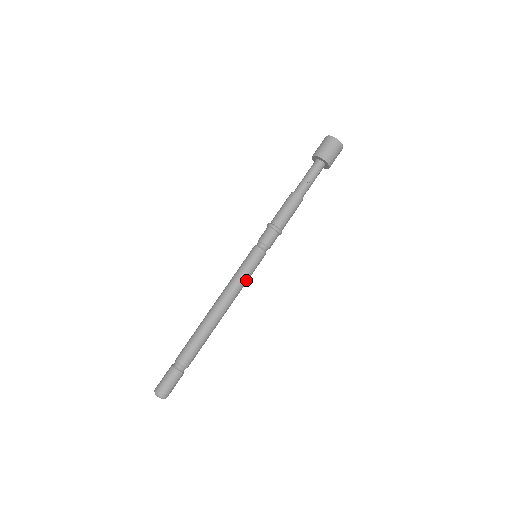
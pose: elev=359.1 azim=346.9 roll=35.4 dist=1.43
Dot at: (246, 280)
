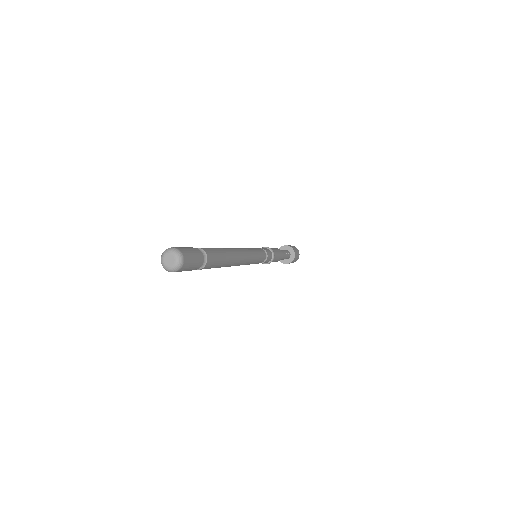
Dot at: (254, 259)
